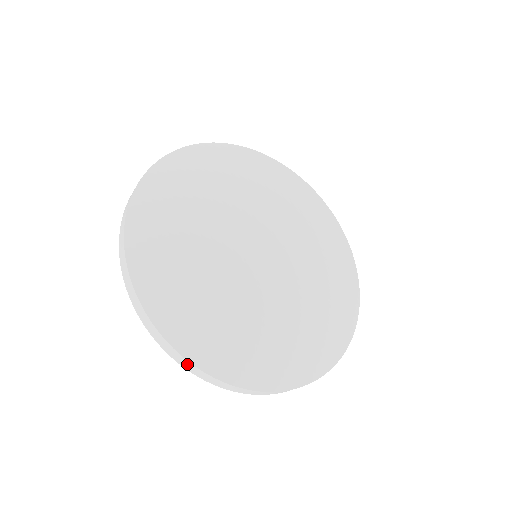
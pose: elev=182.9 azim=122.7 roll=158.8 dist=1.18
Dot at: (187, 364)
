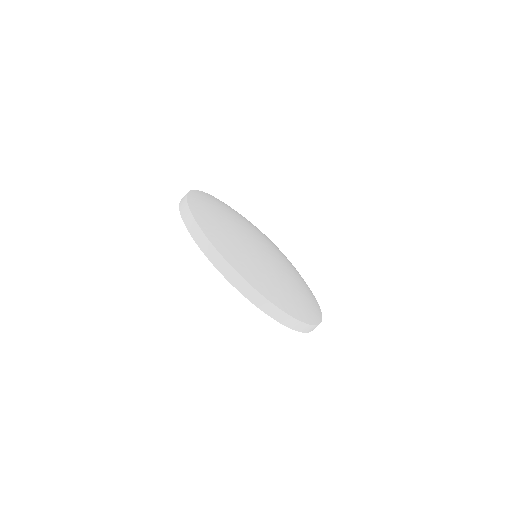
Dot at: (281, 315)
